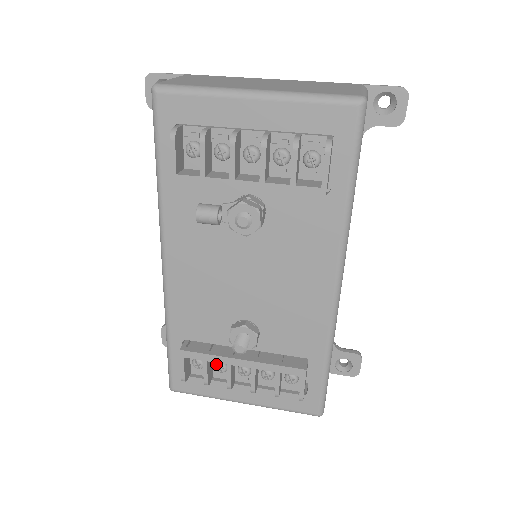
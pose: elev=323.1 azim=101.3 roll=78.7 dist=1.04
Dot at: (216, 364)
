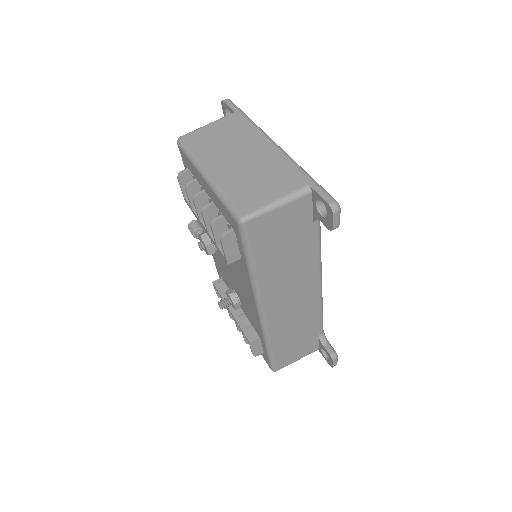
Dot at: occluded
